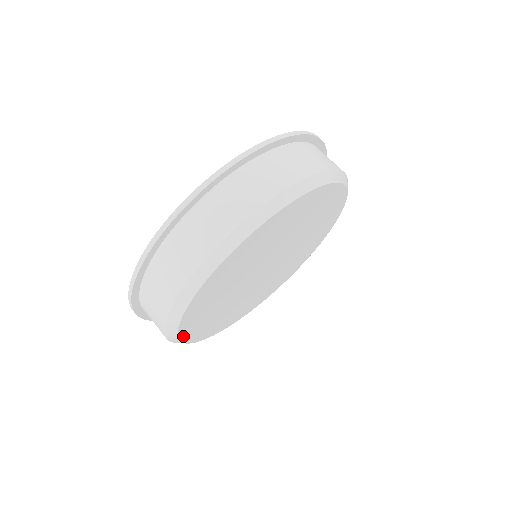
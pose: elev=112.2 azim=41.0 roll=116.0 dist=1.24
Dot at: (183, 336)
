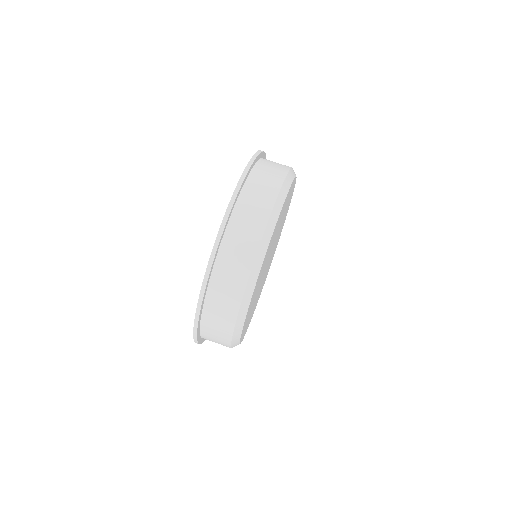
Dot at: (243, 337)
